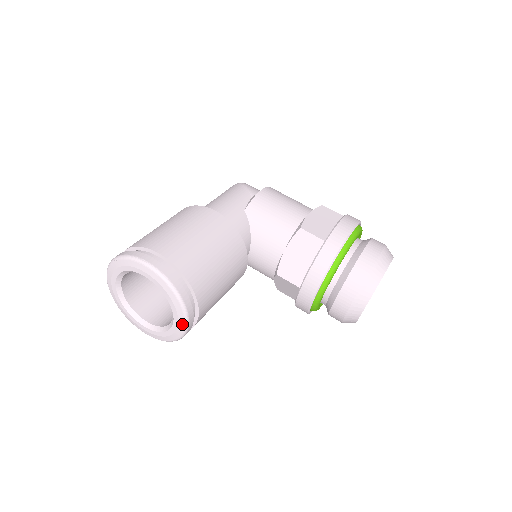
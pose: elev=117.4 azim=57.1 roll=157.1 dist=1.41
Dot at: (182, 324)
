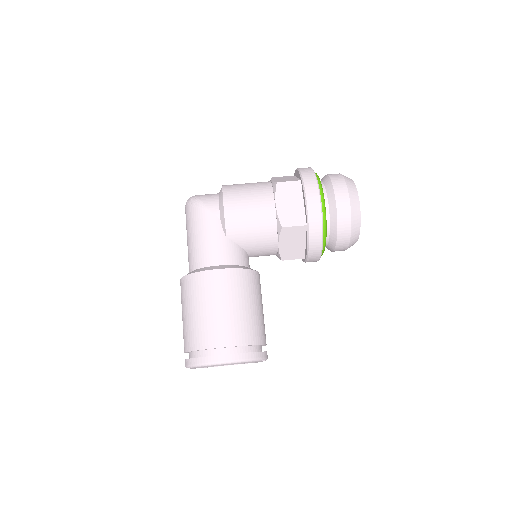
Dot at: occluded
